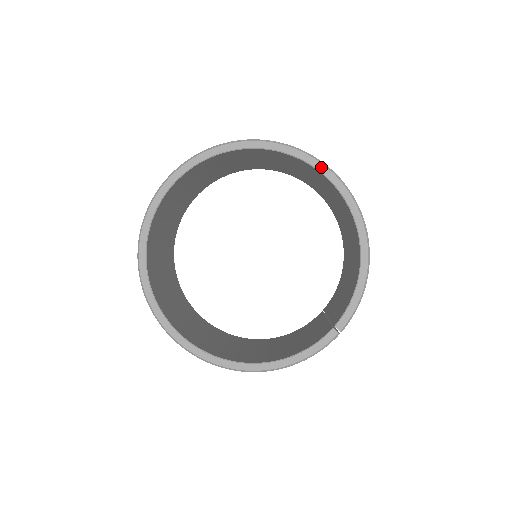
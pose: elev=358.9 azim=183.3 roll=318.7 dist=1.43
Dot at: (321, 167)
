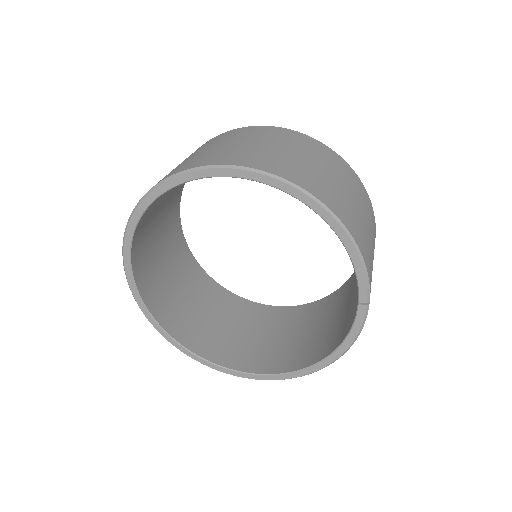
Dot at: (221, 172)
